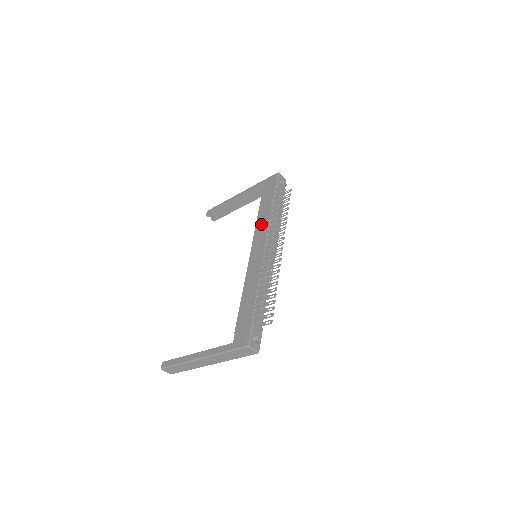
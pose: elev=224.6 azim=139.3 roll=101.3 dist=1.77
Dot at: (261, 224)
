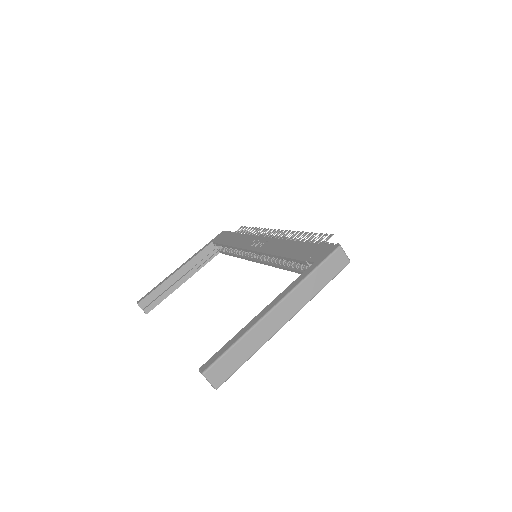
Dot at: (242, 241)
